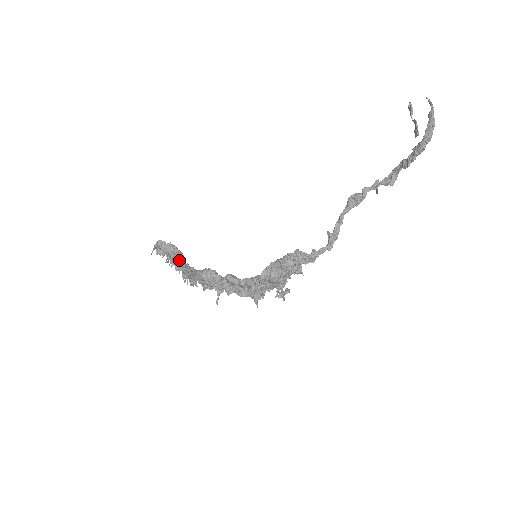
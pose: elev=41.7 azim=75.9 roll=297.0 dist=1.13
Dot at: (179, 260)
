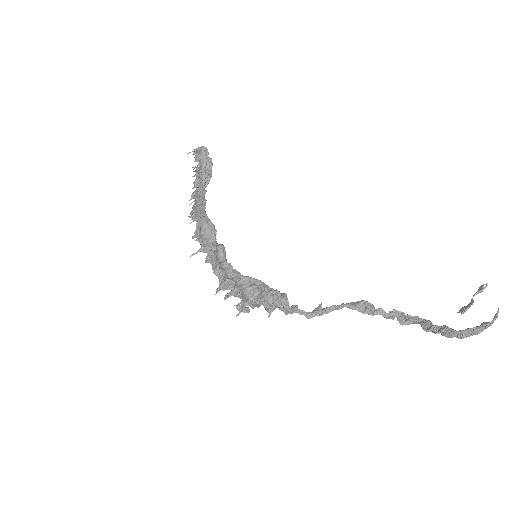
Dot at: (203, 180)
